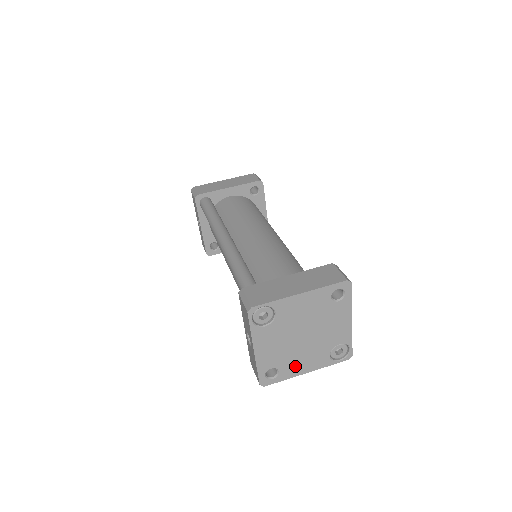
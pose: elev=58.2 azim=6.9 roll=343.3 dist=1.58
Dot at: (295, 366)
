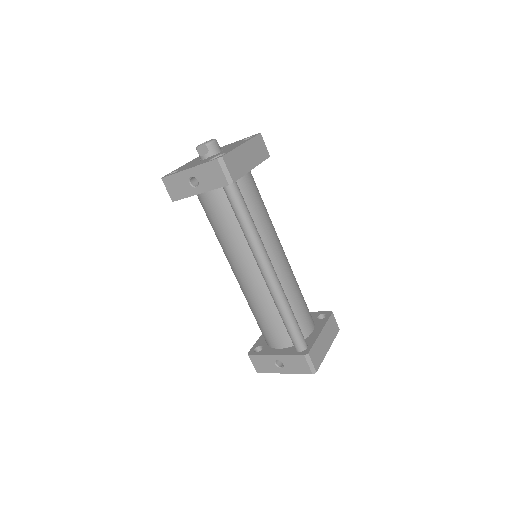
Dot at: occluded
